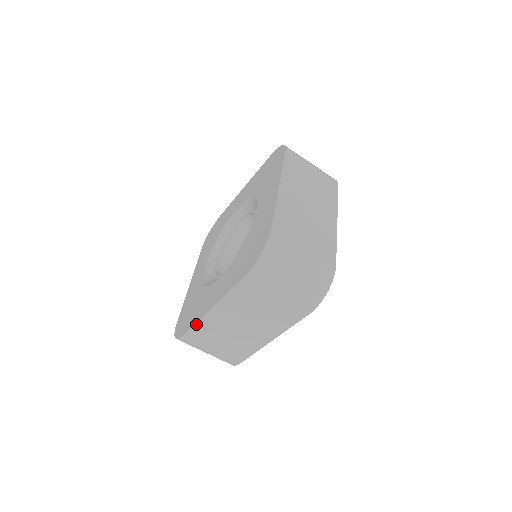
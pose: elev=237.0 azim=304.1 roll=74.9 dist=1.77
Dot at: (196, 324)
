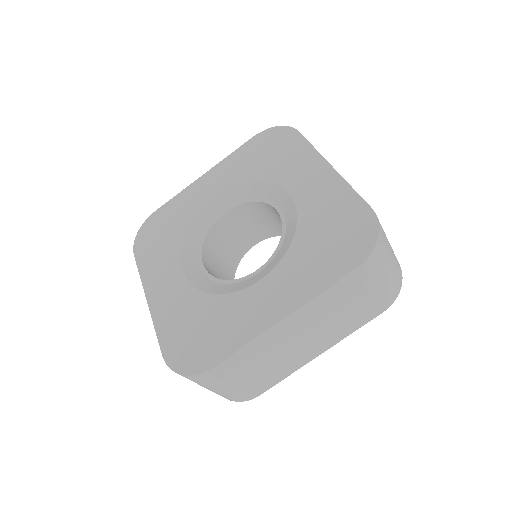
Dot at: (247, 345)
